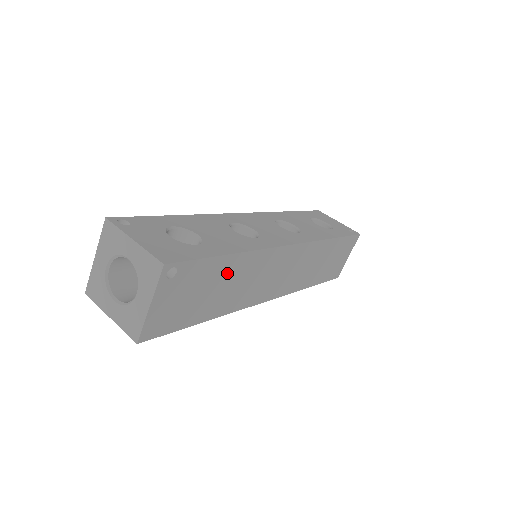
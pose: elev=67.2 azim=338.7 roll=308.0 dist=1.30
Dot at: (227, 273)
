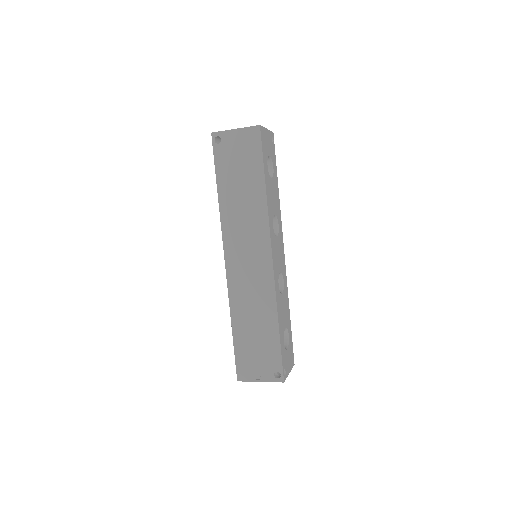
Dot at: occluded
